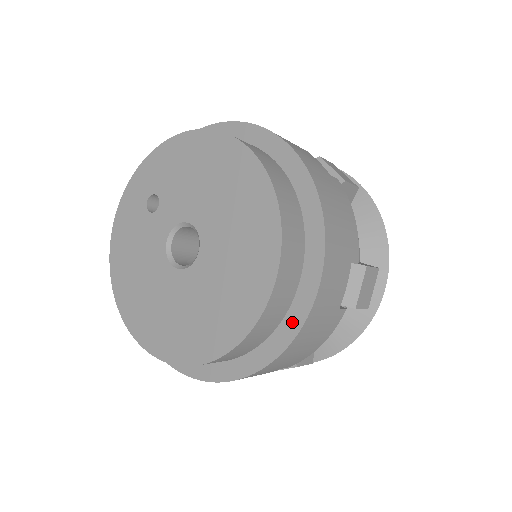
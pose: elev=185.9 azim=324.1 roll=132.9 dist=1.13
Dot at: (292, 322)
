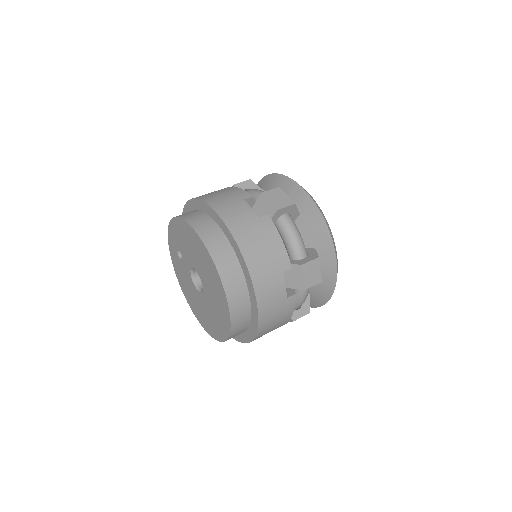
Dot at: (254, 317)
